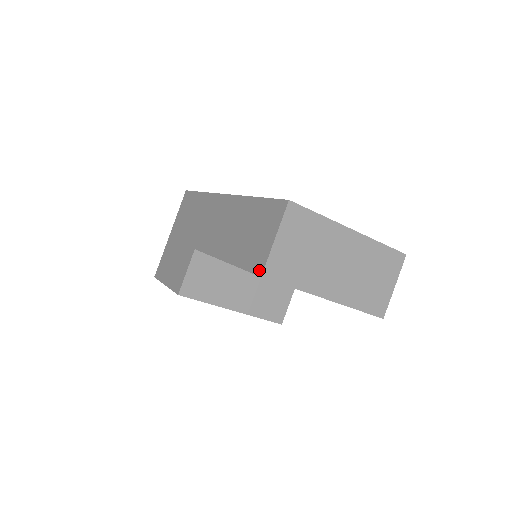
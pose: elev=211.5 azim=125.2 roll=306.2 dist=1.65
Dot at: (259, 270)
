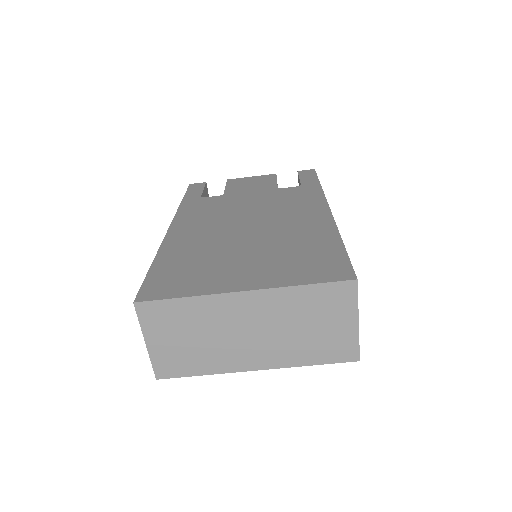
Dot at: occluded
